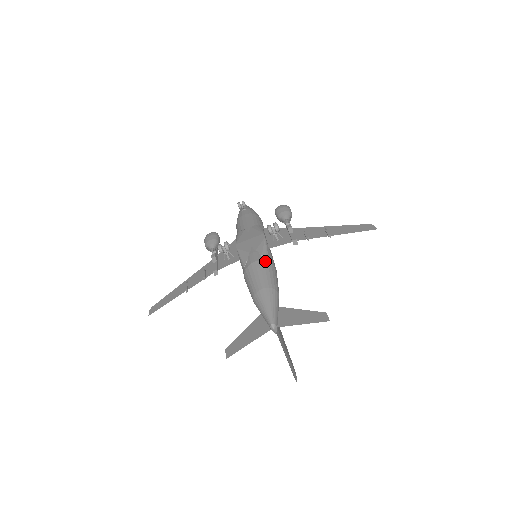
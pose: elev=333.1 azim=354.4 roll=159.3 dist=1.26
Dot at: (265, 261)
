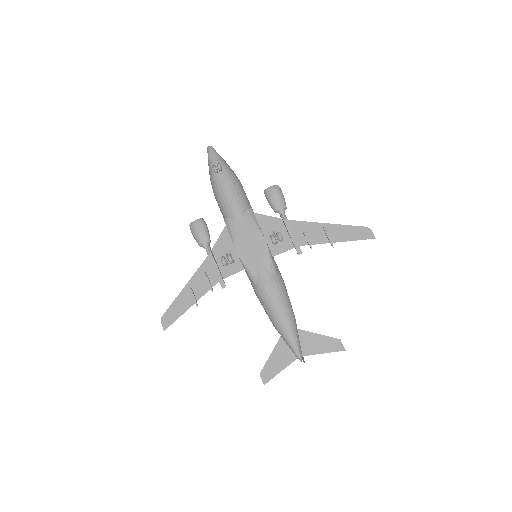
Dot at: (277, 283)
